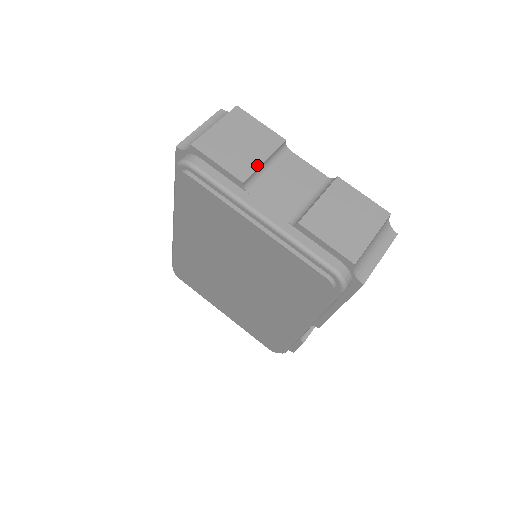
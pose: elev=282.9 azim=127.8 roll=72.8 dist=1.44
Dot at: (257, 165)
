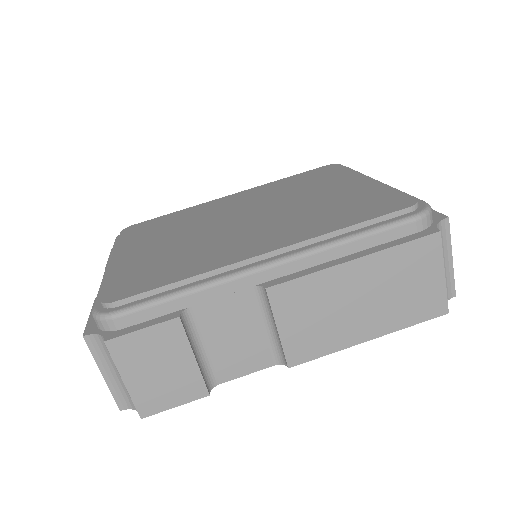
Dot at: occluded
